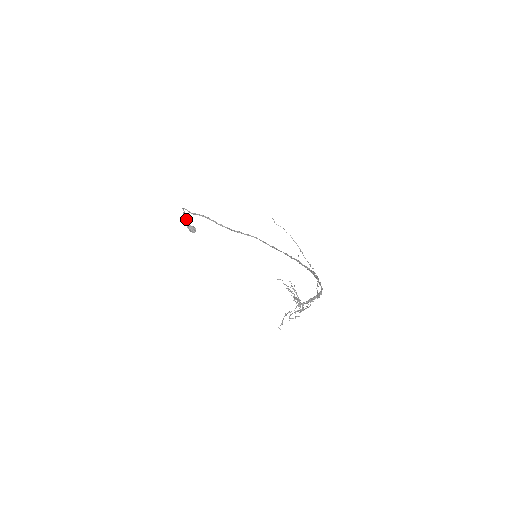
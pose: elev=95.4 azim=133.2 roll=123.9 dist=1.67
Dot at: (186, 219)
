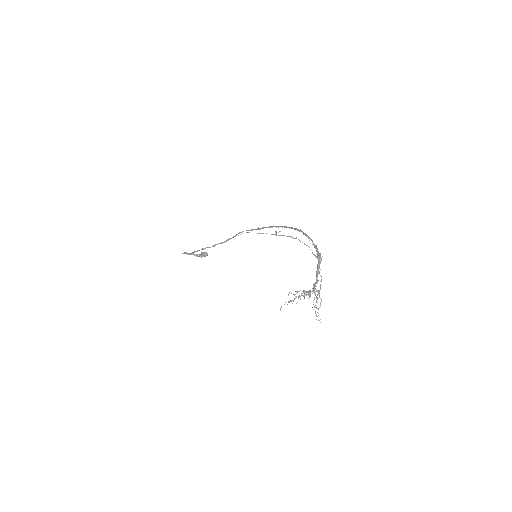
Dot at: occluded
